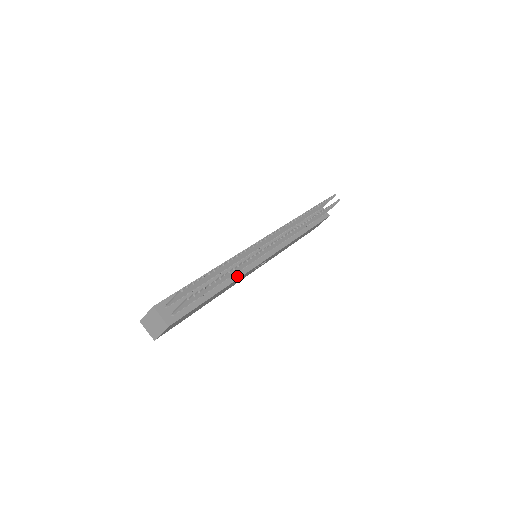
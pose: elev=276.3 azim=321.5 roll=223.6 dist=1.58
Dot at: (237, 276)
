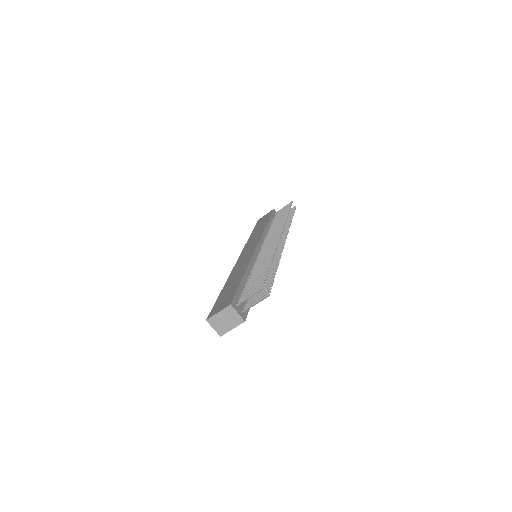
Dot at: occluded
